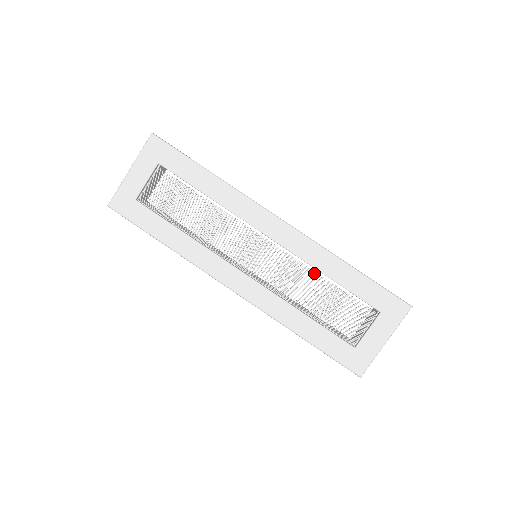
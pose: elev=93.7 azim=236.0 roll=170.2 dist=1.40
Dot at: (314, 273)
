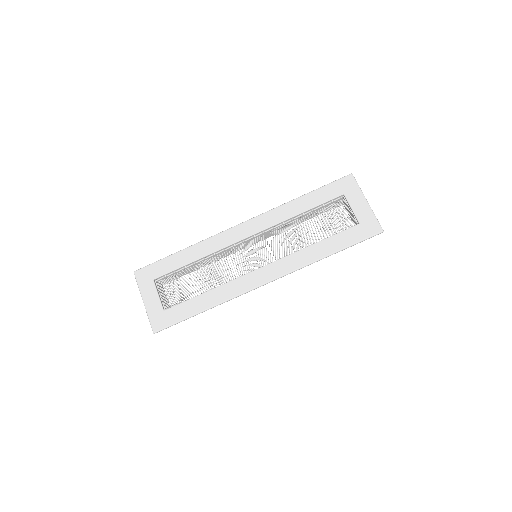
Dot at: (291, 223)
